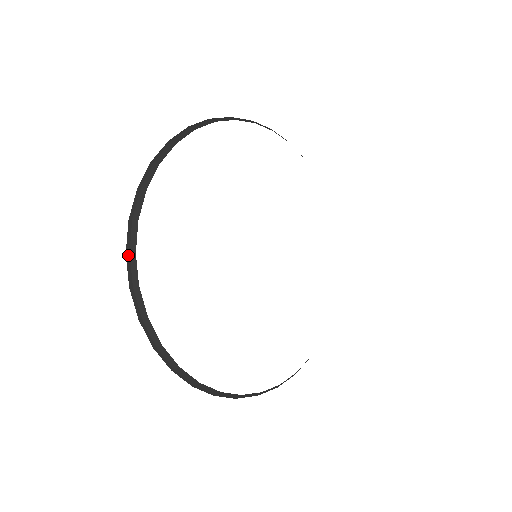
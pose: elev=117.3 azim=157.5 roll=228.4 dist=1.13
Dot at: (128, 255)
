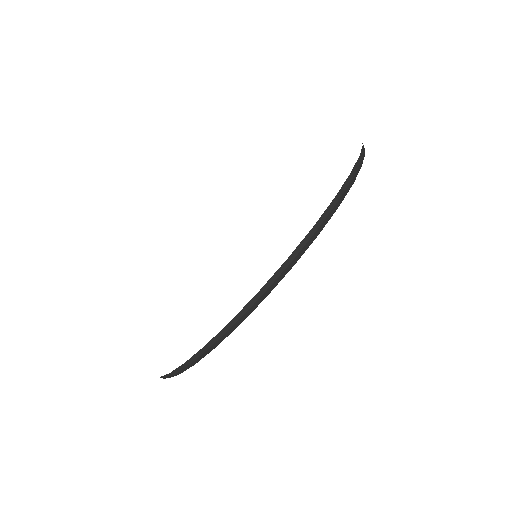
Dot at: (171, 375)
